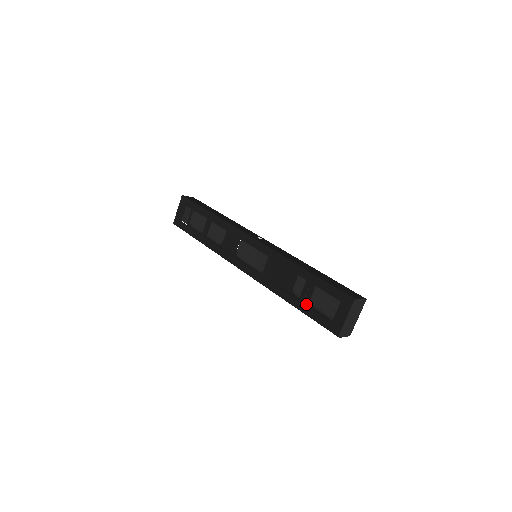
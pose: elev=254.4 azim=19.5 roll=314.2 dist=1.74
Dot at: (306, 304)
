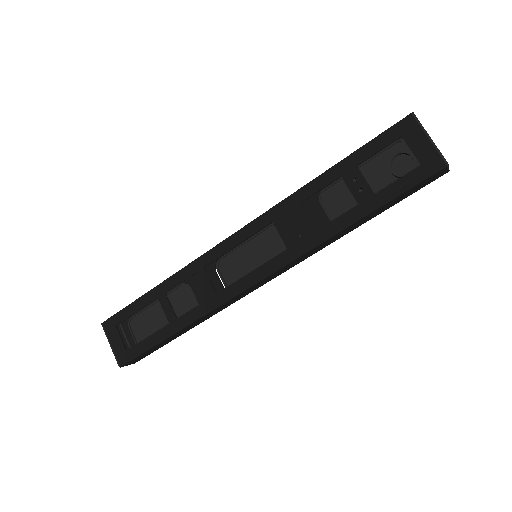
Dot at: (371, 194)
